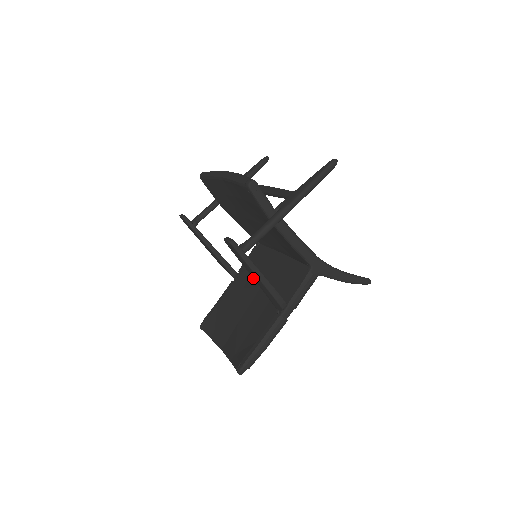
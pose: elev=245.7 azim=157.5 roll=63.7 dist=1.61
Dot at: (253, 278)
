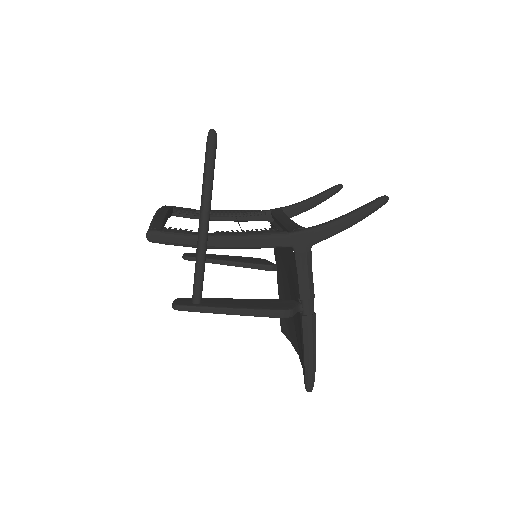
Dot at: occluded
